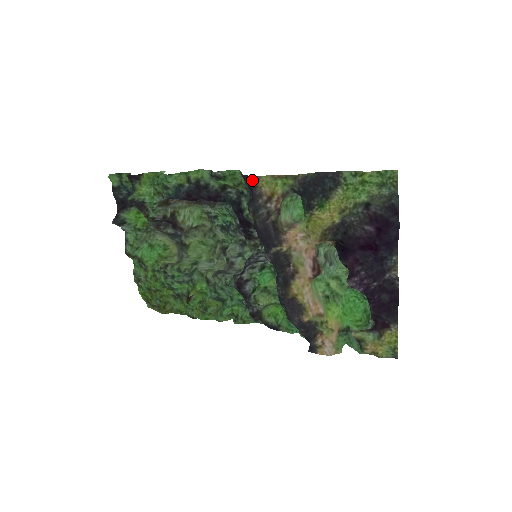
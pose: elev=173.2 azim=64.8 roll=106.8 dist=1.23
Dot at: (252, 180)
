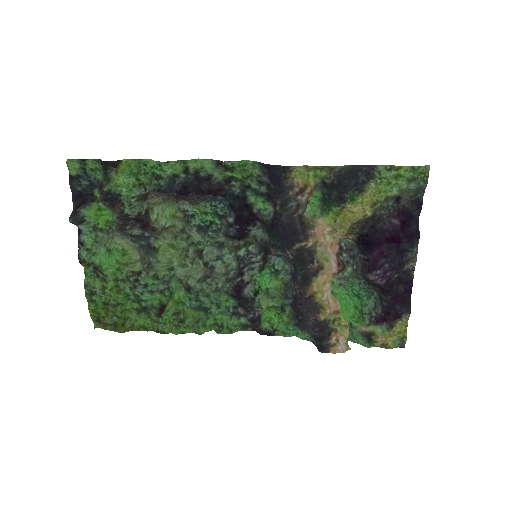
Dot at: (283, 170)
